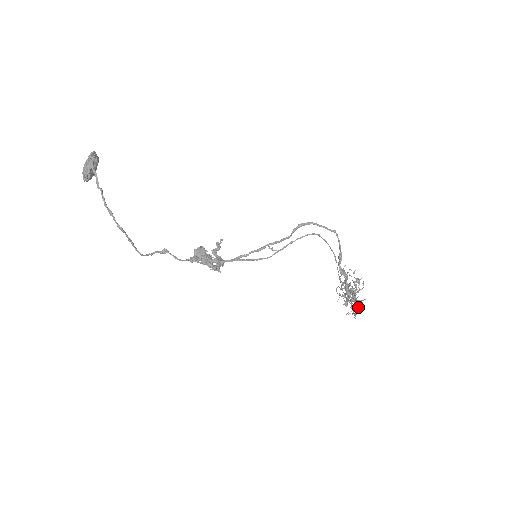
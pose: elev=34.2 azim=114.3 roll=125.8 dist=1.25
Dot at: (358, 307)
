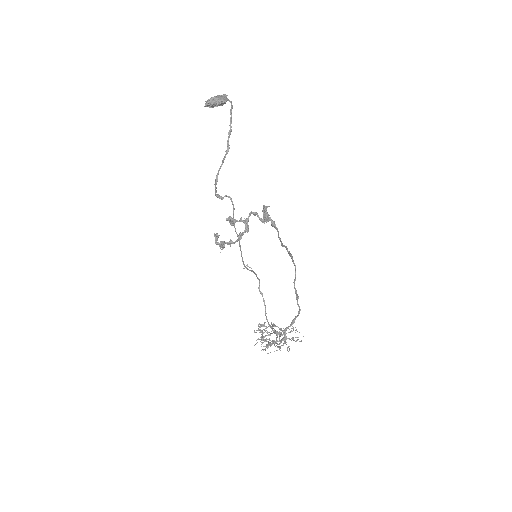
Dot at: occluded
